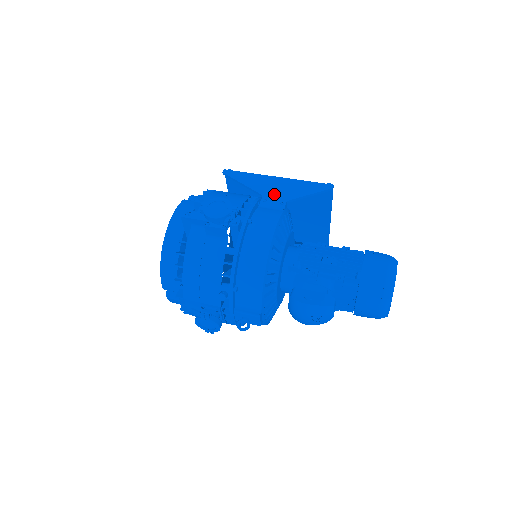
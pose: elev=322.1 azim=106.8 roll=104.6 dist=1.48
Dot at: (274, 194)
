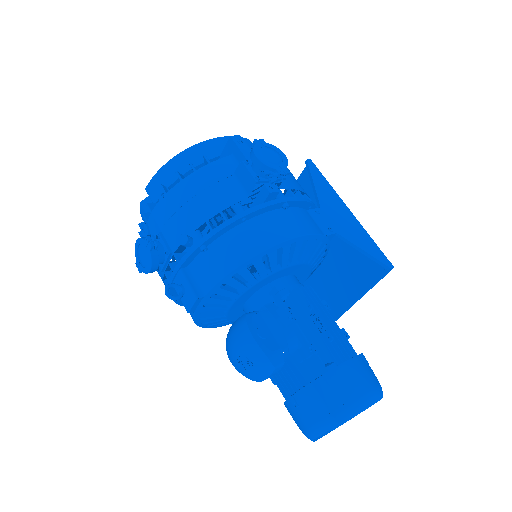
Dot at: (332, 217)
